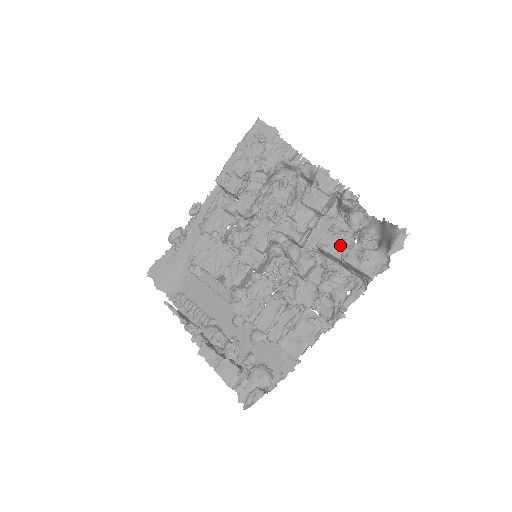
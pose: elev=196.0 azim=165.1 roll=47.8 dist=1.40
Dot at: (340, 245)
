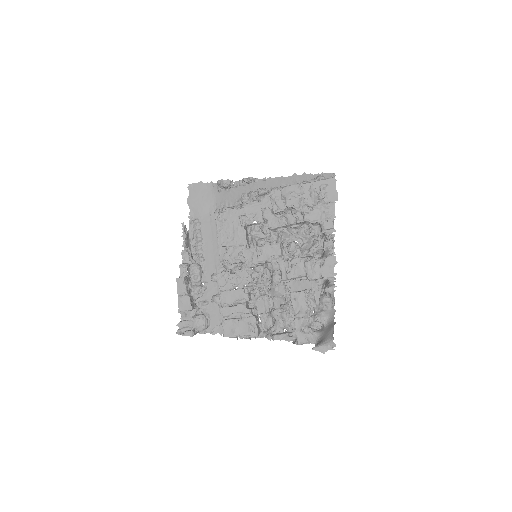
Dot at: (302, 307)
